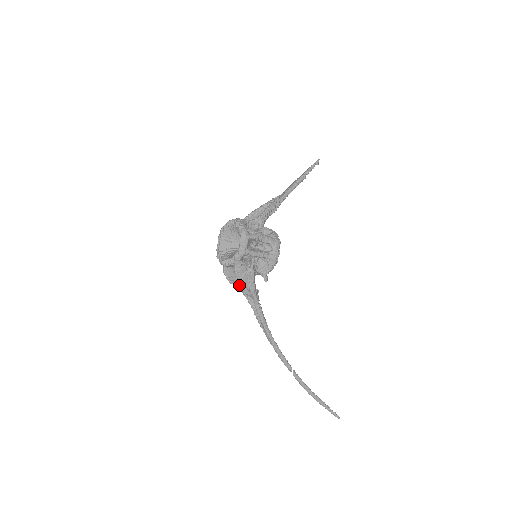
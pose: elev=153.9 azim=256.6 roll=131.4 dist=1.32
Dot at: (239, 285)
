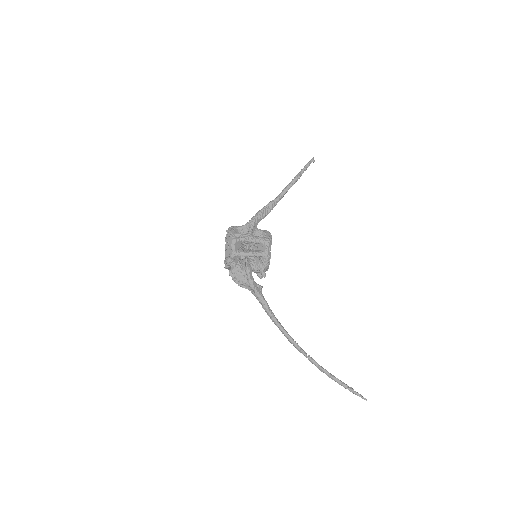
Dot at: occluded
